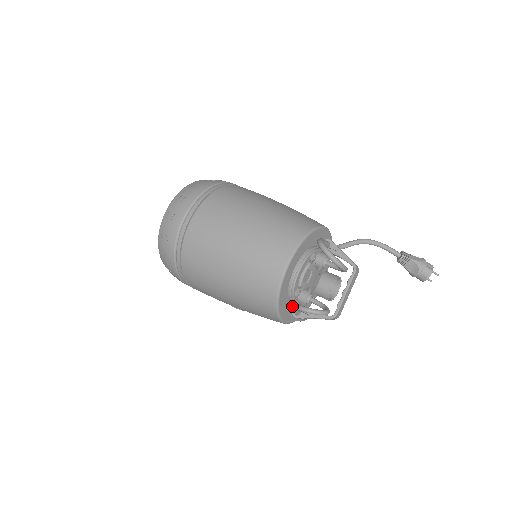
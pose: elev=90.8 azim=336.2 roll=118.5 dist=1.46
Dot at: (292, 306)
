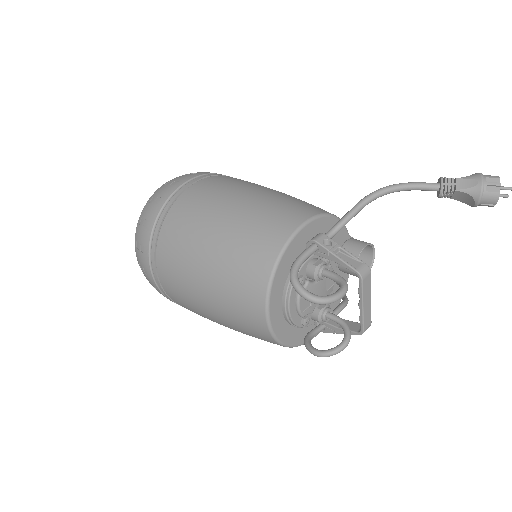
Dot at: (304, 343)
